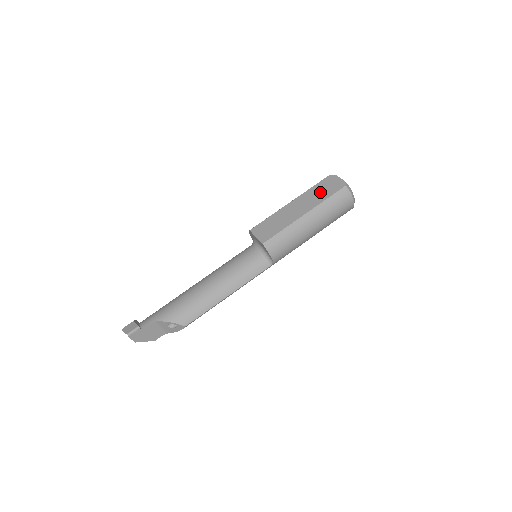
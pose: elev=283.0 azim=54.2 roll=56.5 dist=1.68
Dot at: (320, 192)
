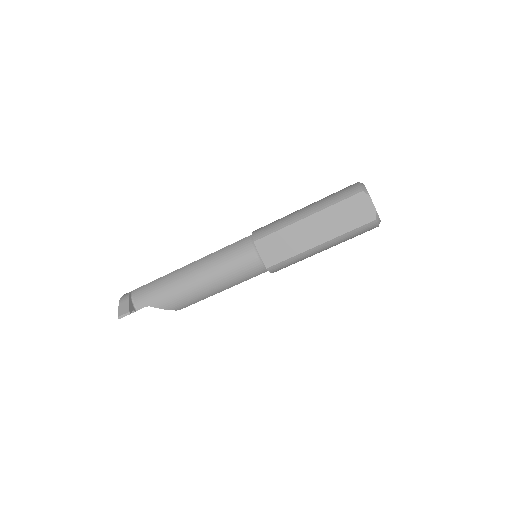
Dot at: (344, 217)
